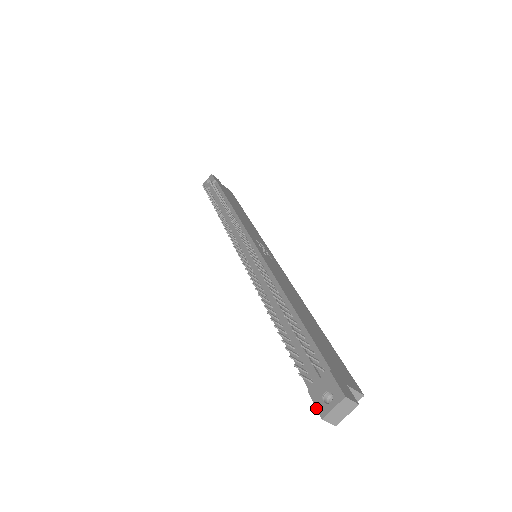
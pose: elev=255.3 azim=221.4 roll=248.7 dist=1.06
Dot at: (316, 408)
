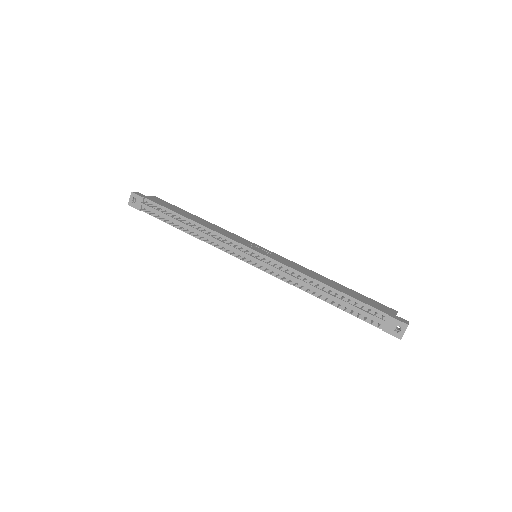
Dot at: (394, 336)
